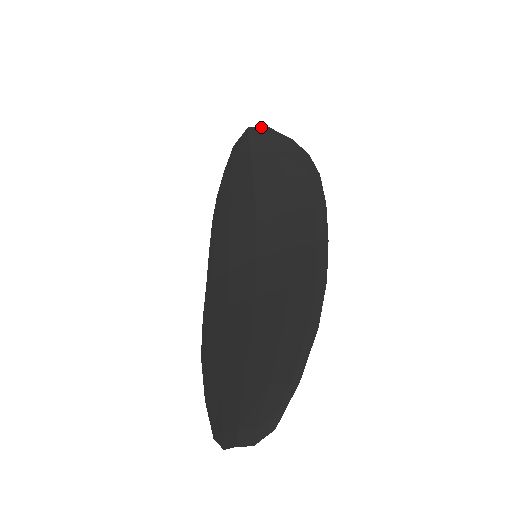
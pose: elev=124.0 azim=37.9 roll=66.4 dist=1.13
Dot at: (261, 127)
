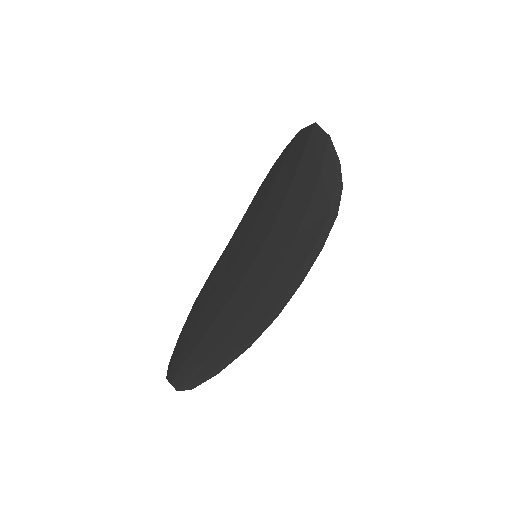
Dot at: occluded
